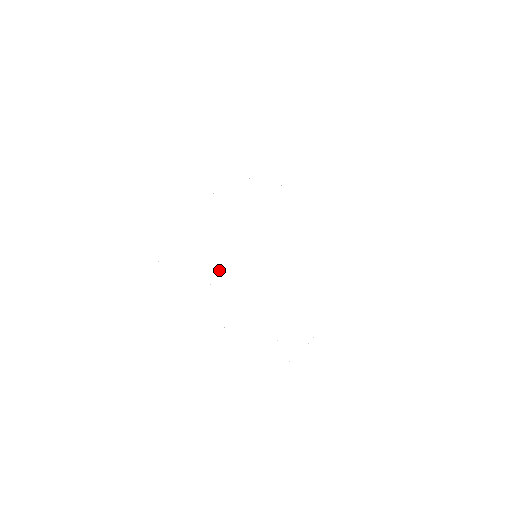
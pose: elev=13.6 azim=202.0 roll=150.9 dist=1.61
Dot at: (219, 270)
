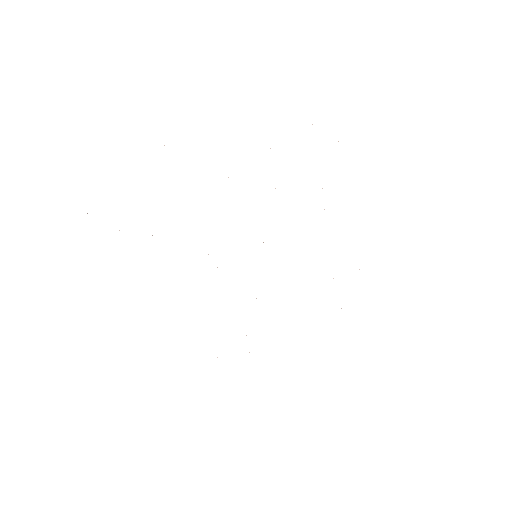
Dot at: occluded
